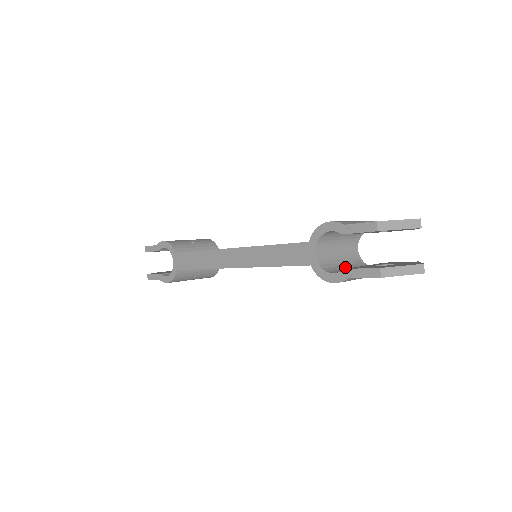
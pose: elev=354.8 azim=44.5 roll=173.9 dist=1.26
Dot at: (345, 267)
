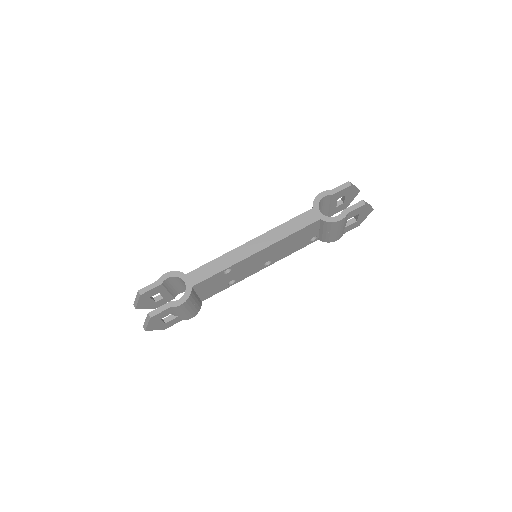
Dot at: occluded
